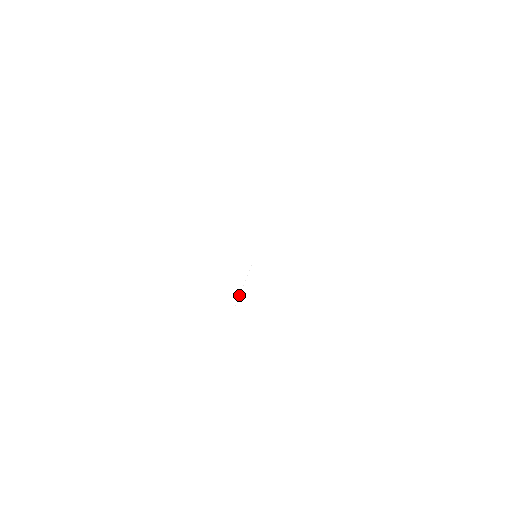
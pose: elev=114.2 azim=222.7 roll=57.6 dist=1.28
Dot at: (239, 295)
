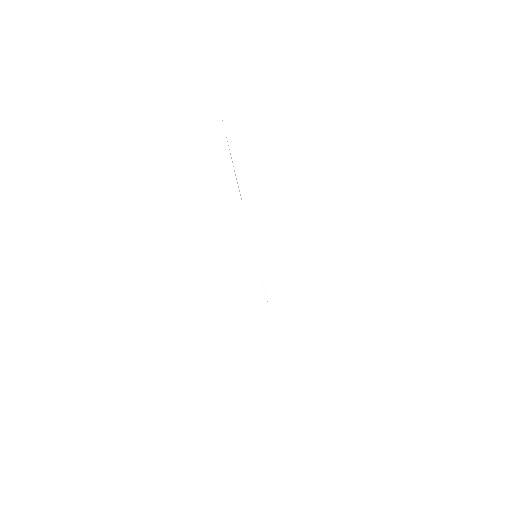
Dot at: occluded
